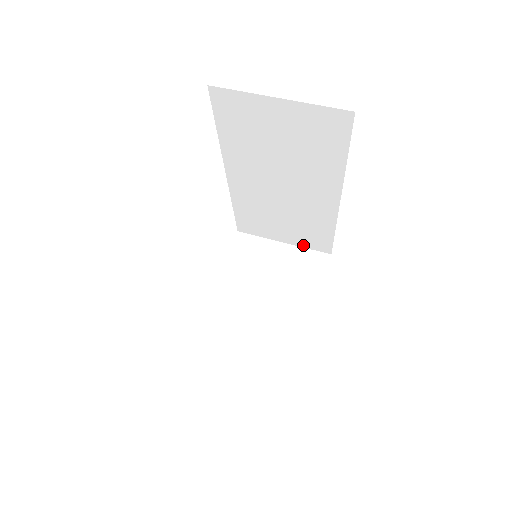
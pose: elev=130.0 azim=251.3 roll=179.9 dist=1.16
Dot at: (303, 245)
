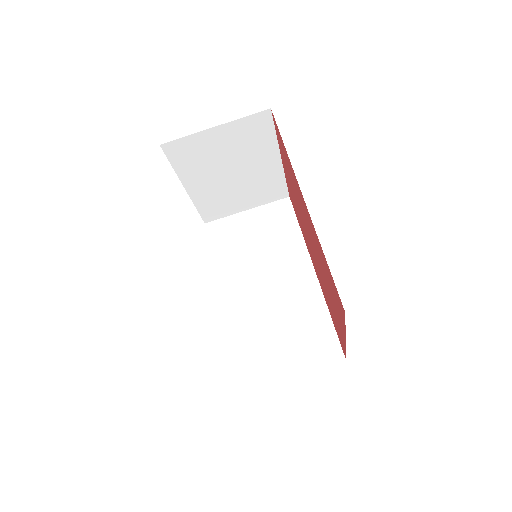
Dot at: occluded
